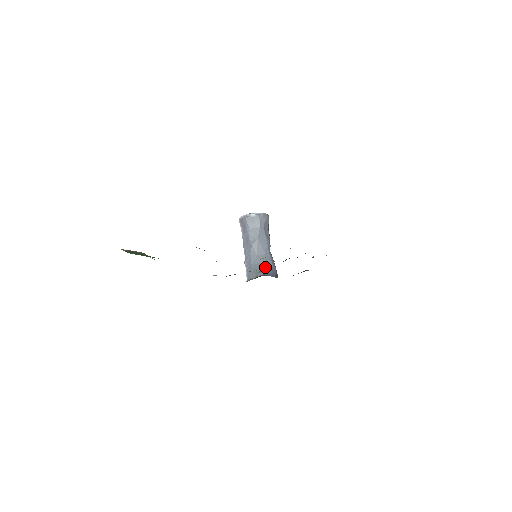
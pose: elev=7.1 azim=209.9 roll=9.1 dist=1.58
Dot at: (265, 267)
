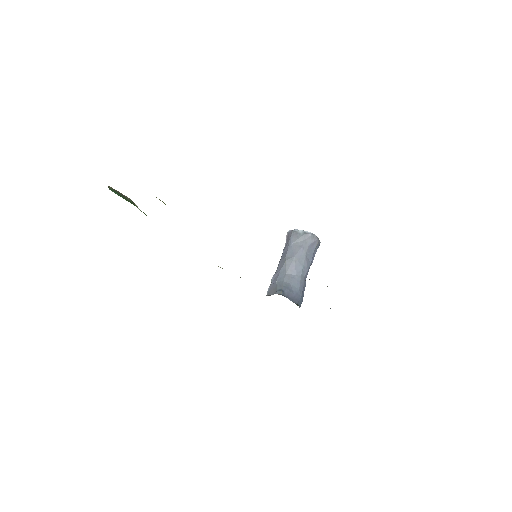
Dot at: (288, 288)
